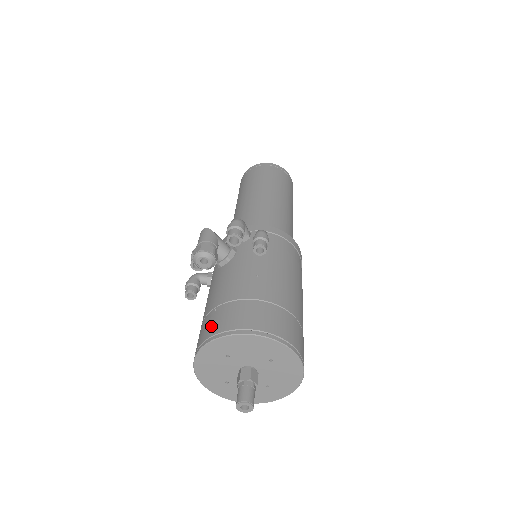
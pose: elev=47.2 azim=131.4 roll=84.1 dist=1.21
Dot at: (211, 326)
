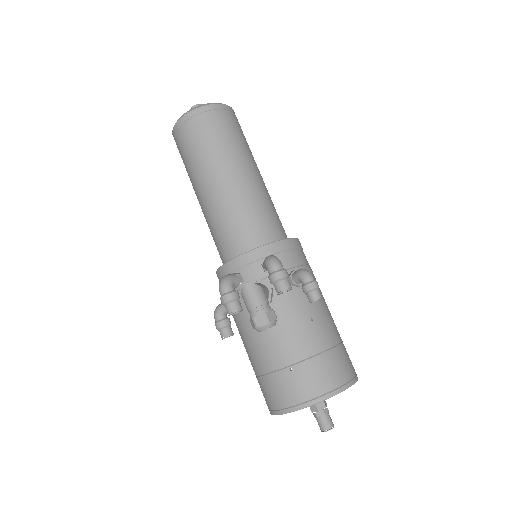
Dot at: (297, 389)
